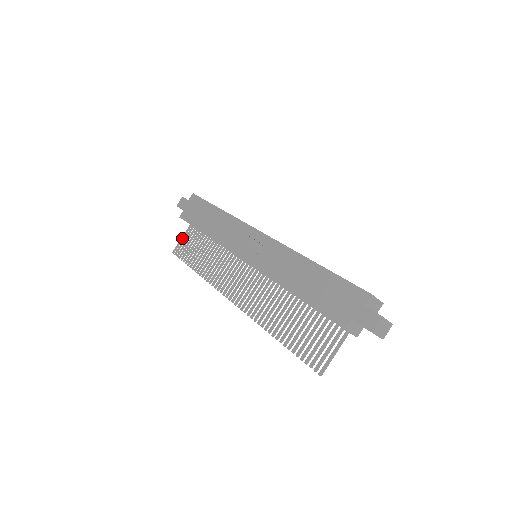
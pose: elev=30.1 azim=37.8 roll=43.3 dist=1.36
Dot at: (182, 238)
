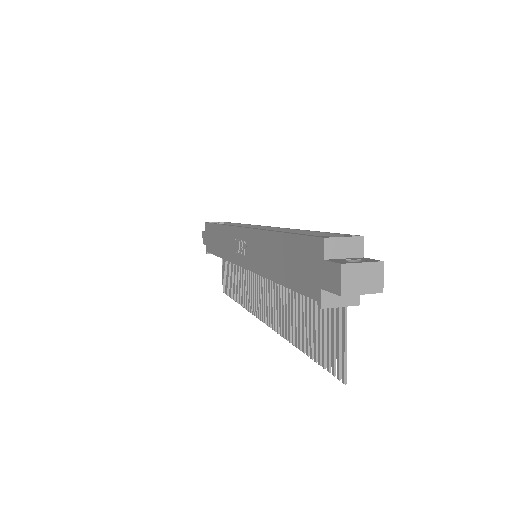
Dot at: (222, 272)
